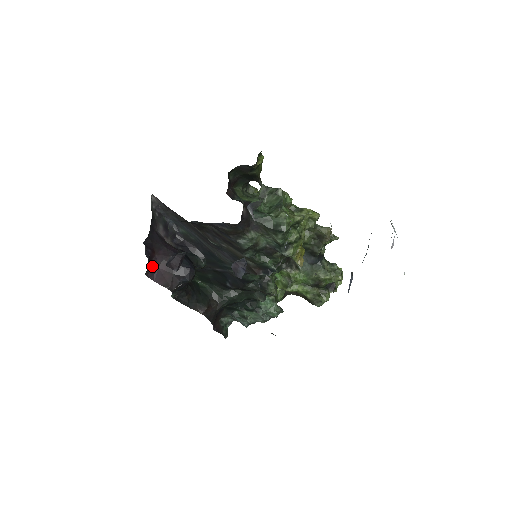
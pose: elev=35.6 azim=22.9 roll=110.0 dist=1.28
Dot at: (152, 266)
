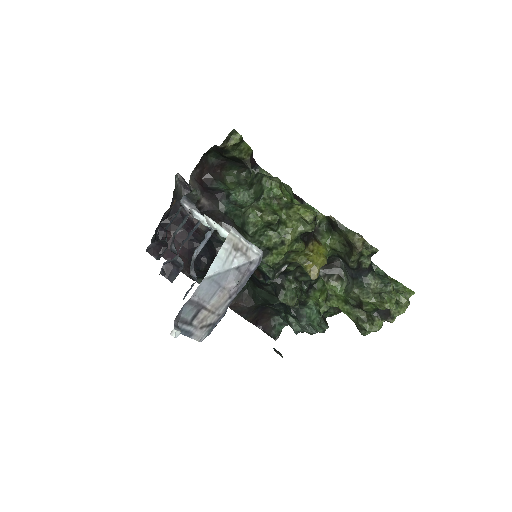
Dot at: (167, 248)
